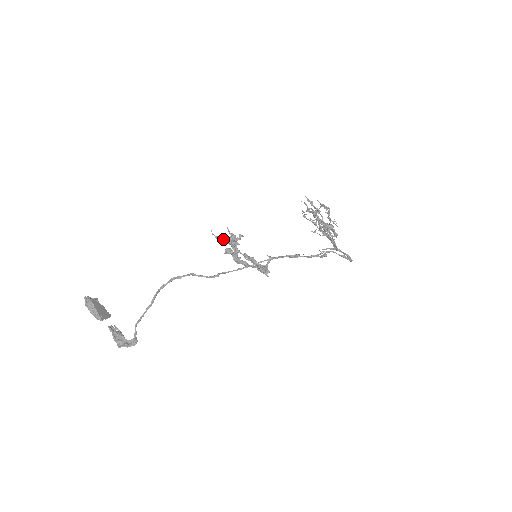
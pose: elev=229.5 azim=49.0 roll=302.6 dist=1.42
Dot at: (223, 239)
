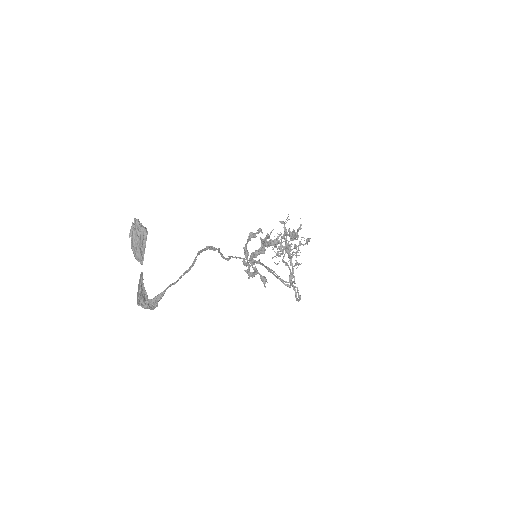
Dot at: occluded
